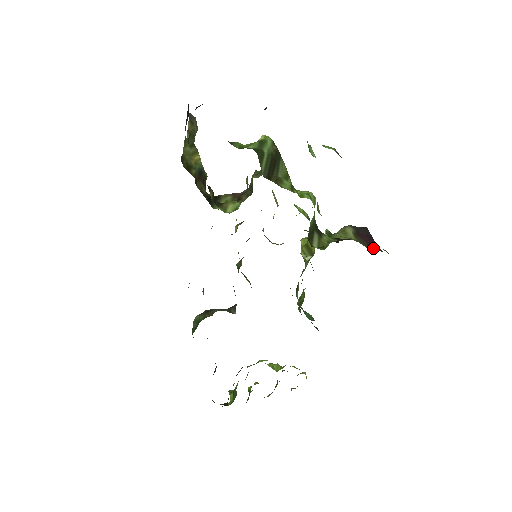
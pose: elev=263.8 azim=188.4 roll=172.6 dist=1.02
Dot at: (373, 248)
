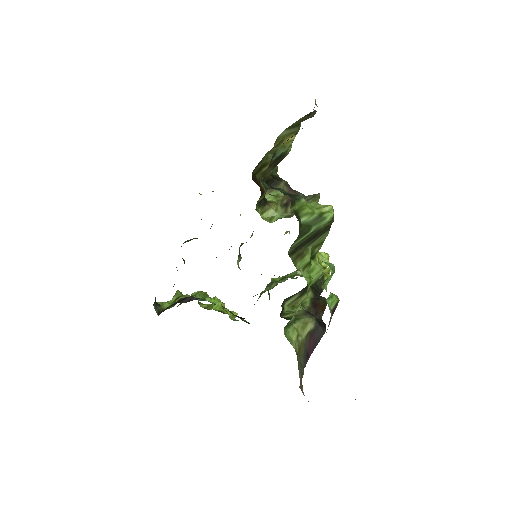
Dot at: (303, 360)
